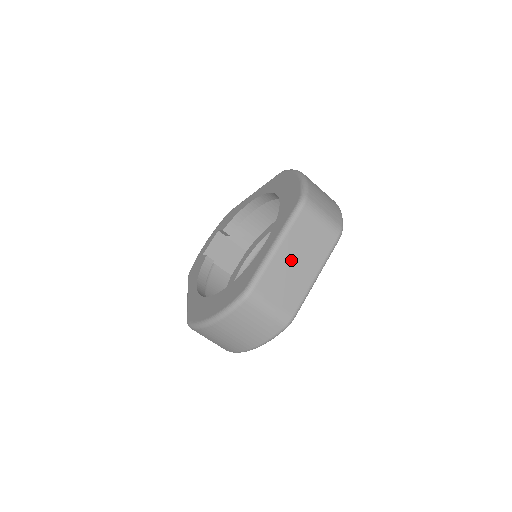
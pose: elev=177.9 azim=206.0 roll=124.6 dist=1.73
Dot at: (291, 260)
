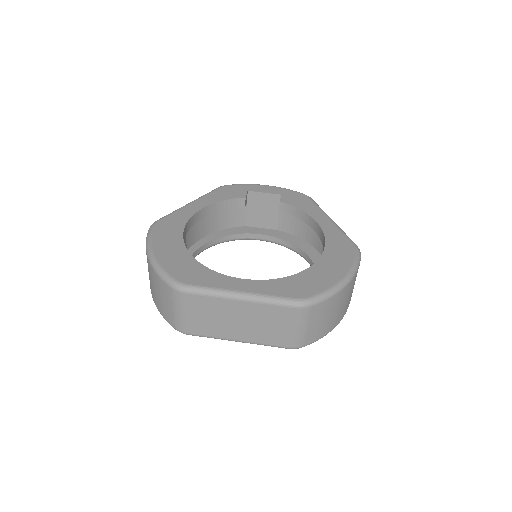
Dot at: (236, 315)
